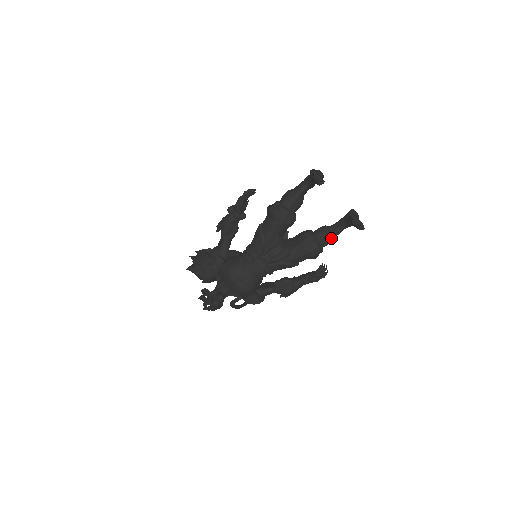
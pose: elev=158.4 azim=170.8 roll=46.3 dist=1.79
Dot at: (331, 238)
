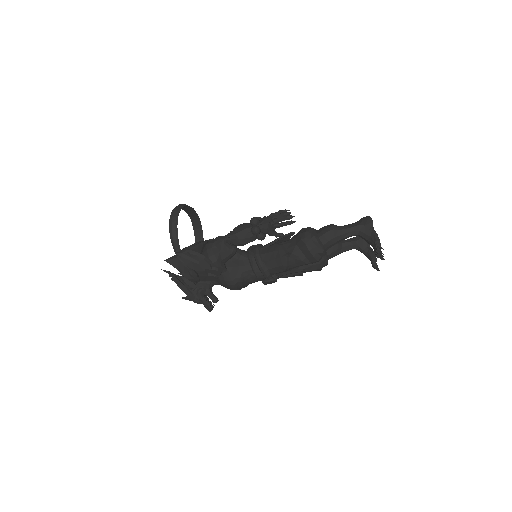
Dot at: (338, 254)
